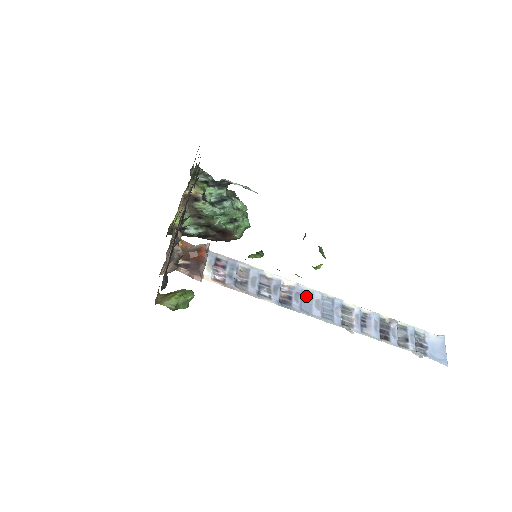
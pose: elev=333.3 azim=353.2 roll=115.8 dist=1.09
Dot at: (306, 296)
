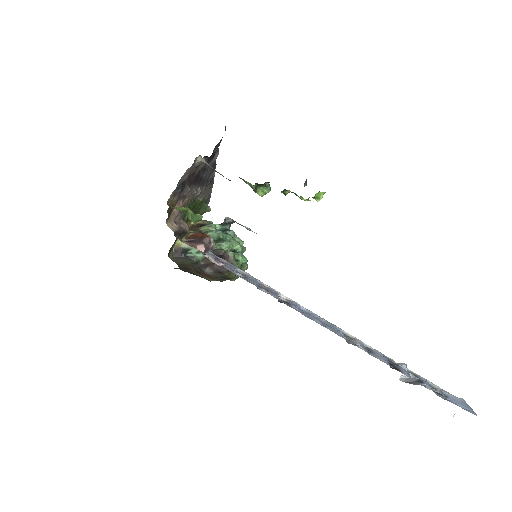
Dot at: (305, 312)
